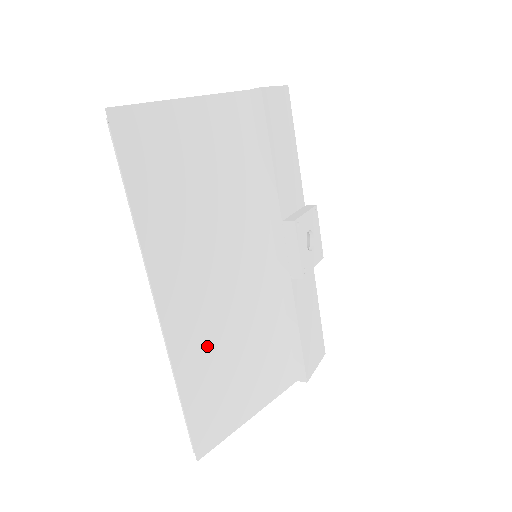
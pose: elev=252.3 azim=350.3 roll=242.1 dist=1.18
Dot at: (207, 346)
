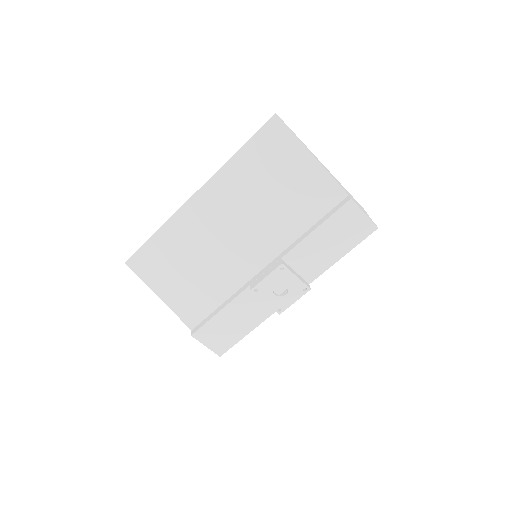
Dot at: (187, 239)
